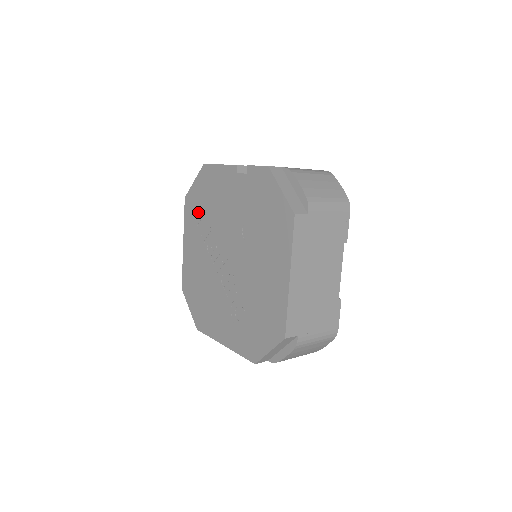
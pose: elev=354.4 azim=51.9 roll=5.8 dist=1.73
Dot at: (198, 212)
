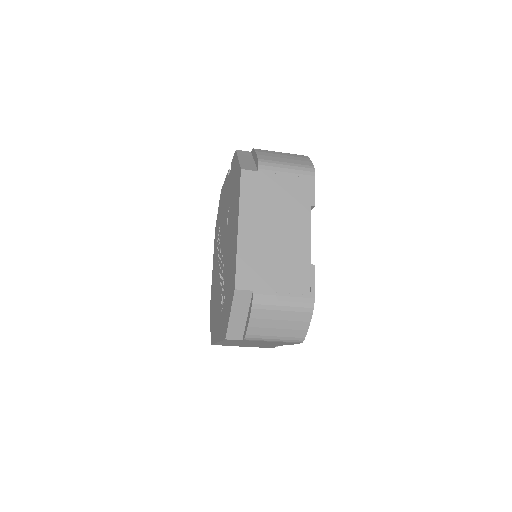
Dot at: (217, 233)
